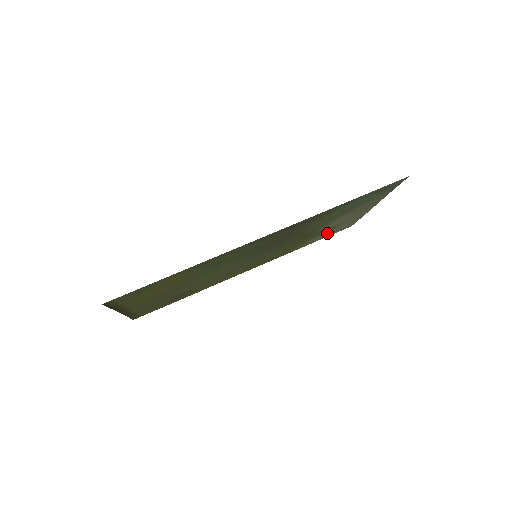
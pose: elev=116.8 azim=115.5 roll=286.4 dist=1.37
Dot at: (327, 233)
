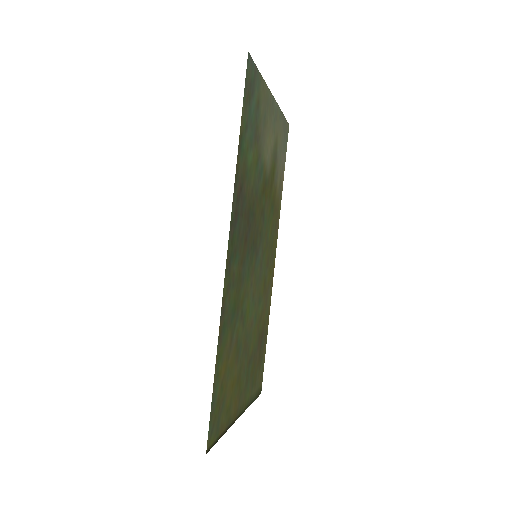
Dot at: (279, 159)
